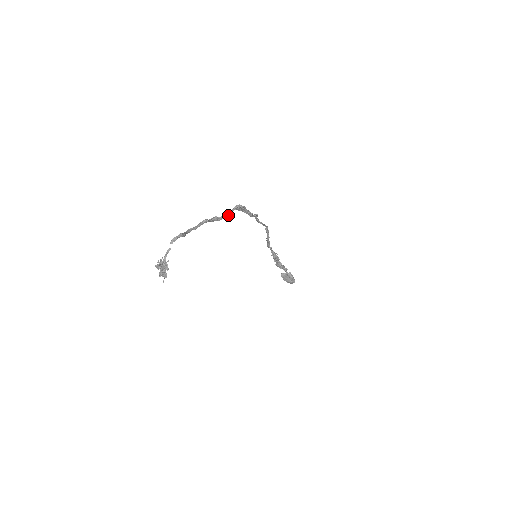
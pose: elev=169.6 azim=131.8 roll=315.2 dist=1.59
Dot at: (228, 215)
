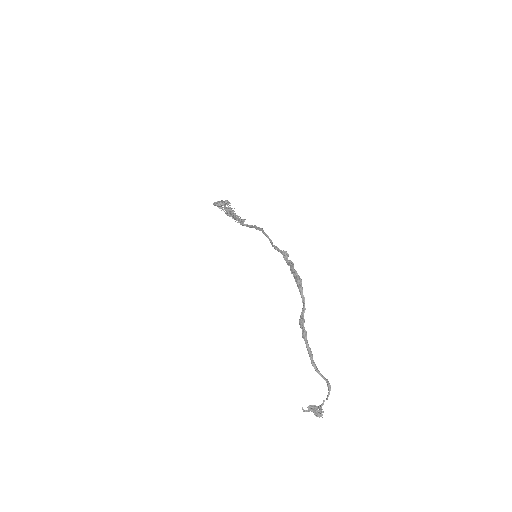
Dot at: occluded
